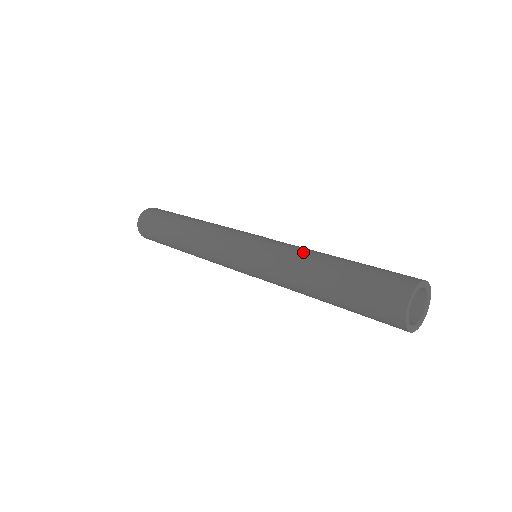
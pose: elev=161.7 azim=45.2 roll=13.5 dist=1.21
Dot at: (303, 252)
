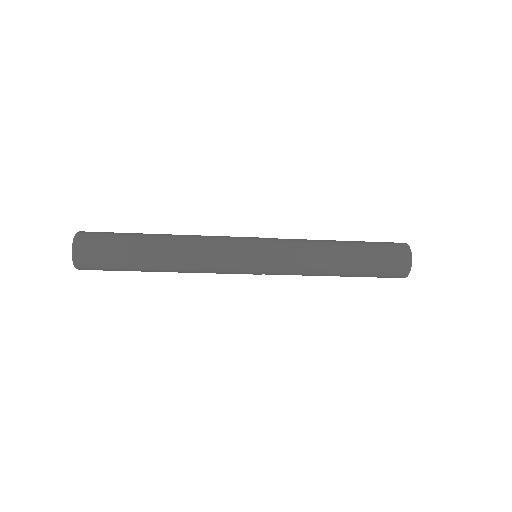
Dot at: (315, 242)
